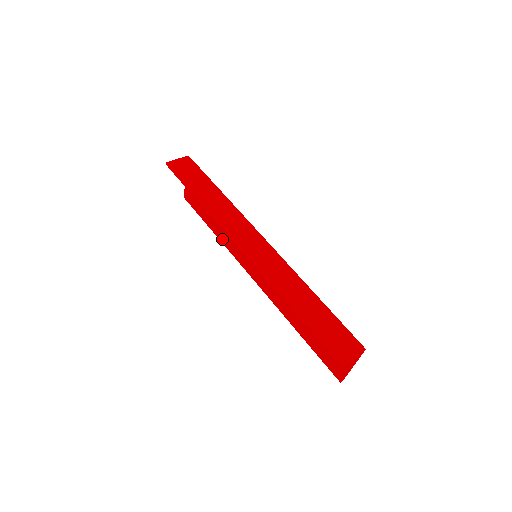
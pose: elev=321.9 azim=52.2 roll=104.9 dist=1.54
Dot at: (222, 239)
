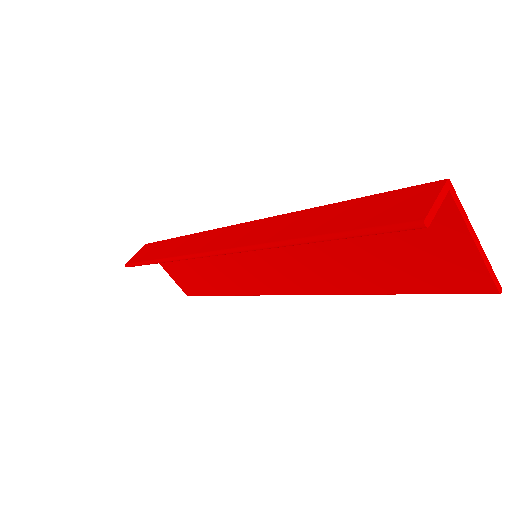
Dot at: (235, 291)
